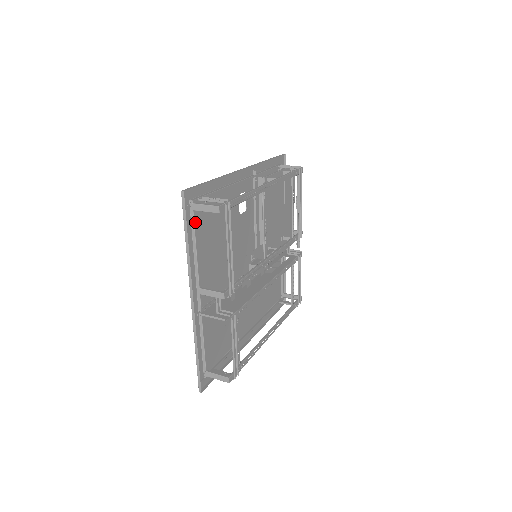
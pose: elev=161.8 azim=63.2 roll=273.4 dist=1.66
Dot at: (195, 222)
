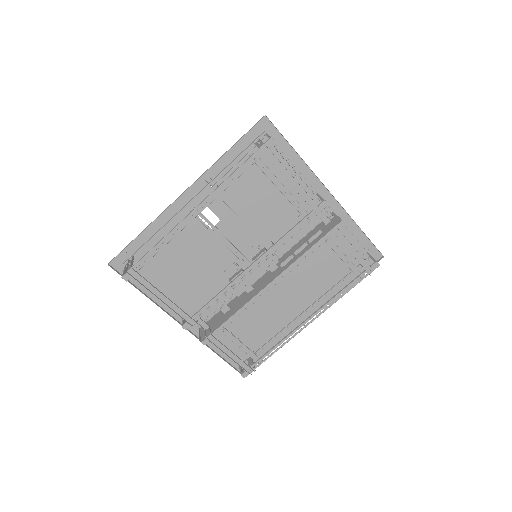
Dot at: occluded
